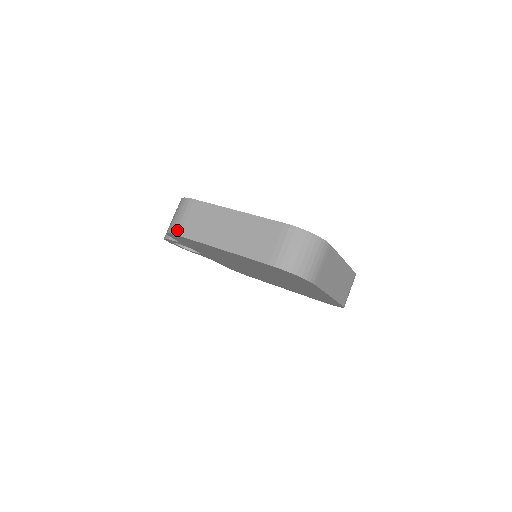
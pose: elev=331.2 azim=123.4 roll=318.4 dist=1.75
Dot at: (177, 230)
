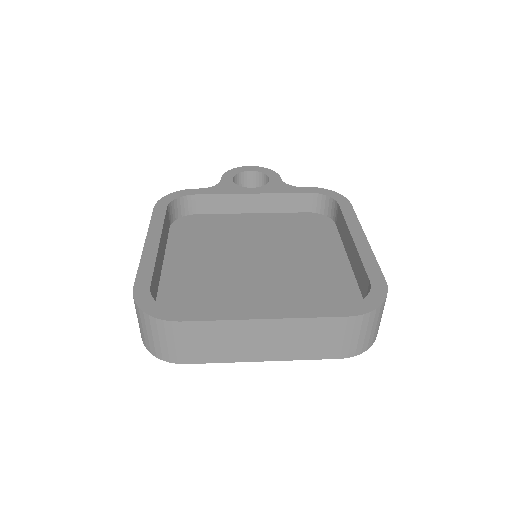
Dot at: occluded
